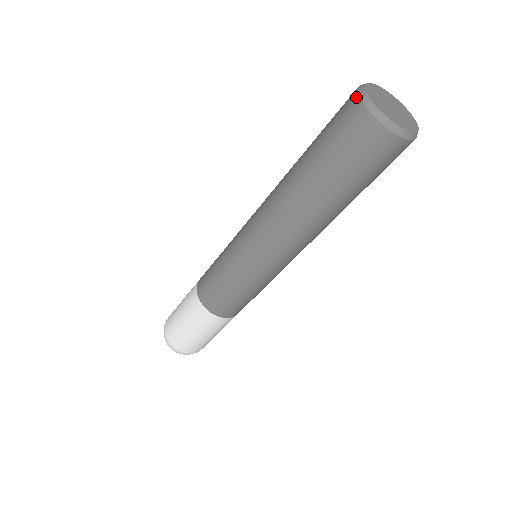
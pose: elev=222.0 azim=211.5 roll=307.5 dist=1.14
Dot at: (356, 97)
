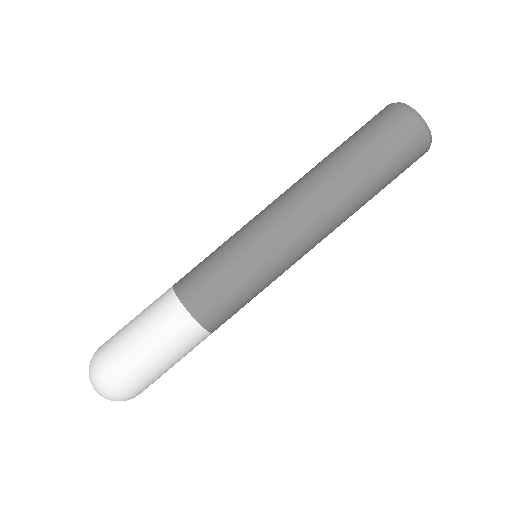
Dot at: (401, 107)
